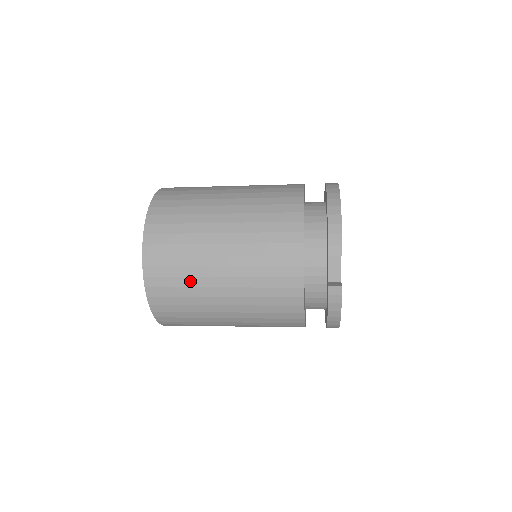
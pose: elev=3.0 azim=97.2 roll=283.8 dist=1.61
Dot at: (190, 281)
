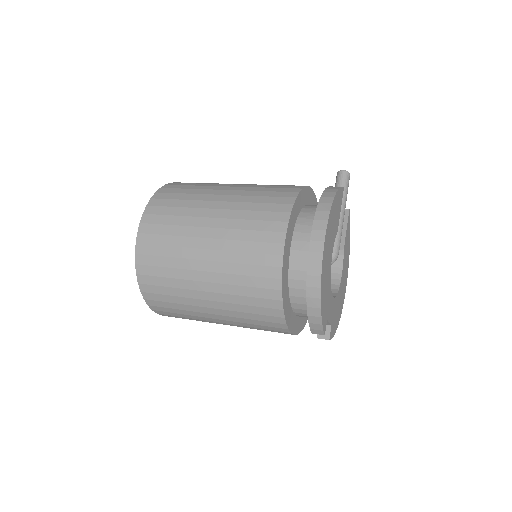
Dot at: occluded
